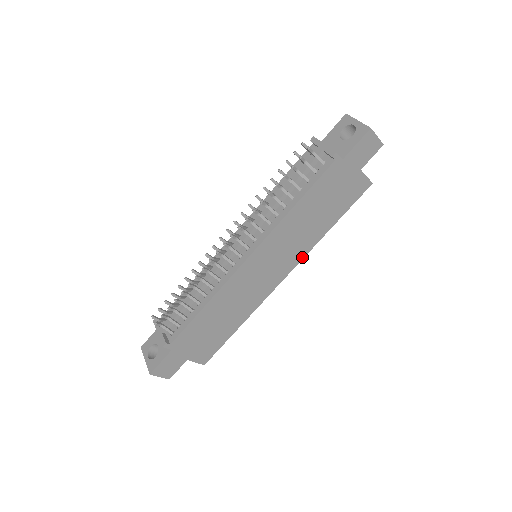
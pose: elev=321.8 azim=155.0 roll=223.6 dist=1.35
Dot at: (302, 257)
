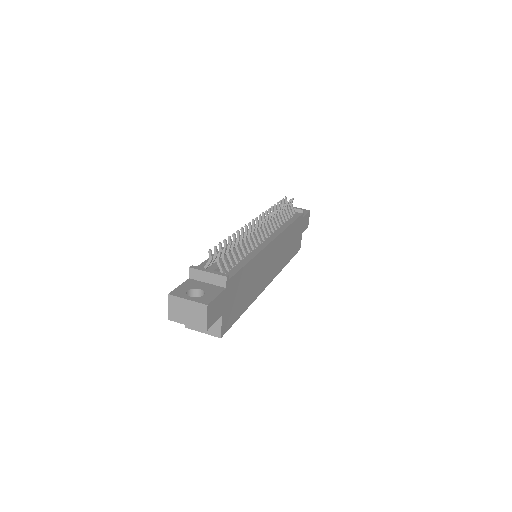
Dot at: (277, 274)
